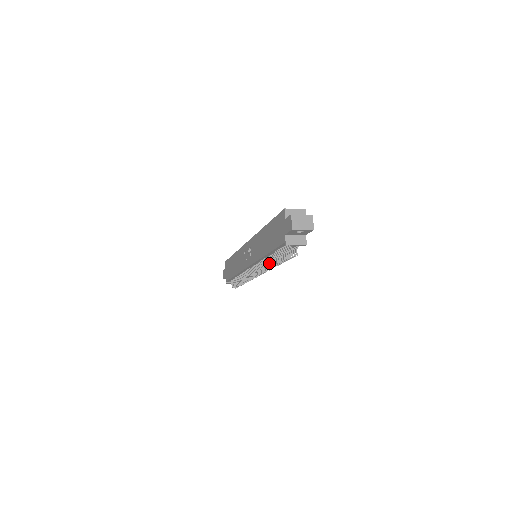
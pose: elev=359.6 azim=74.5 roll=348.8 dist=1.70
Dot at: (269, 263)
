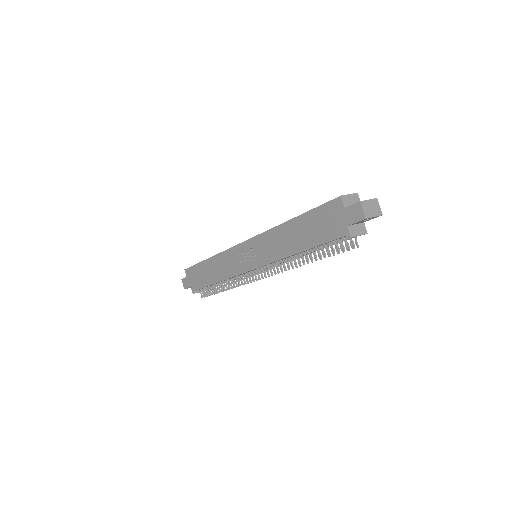
Dot at: (295, 262)
